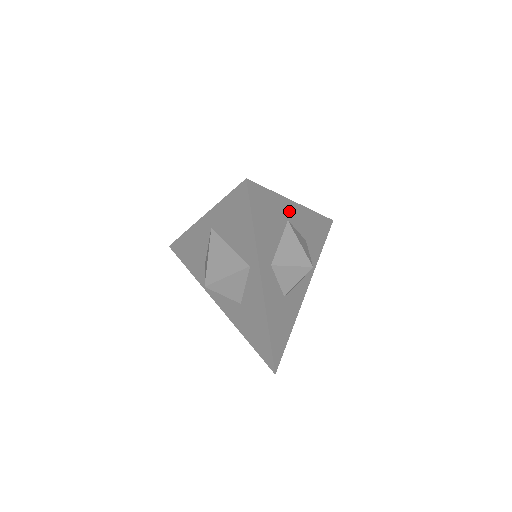
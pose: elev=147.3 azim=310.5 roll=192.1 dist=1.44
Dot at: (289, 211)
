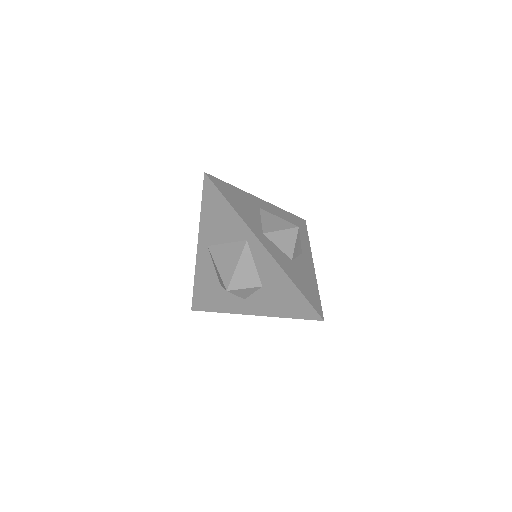
Dot at: (257, 202)
